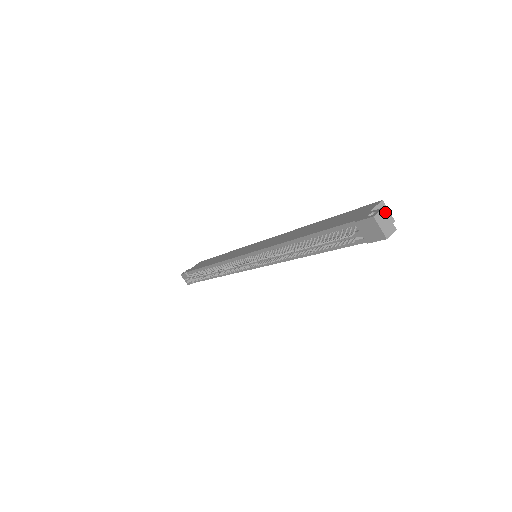
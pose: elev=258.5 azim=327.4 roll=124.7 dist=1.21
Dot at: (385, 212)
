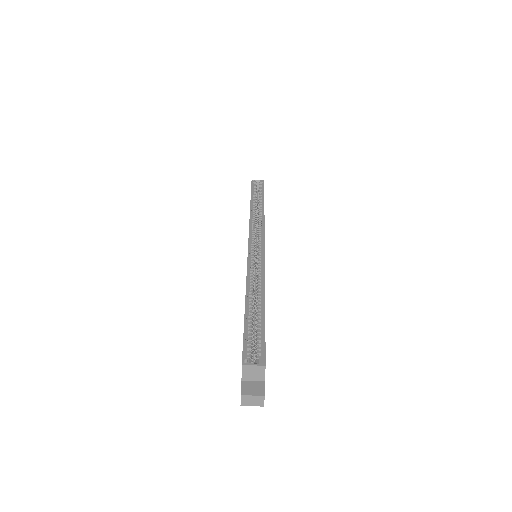
Dot at: (245, 396)
